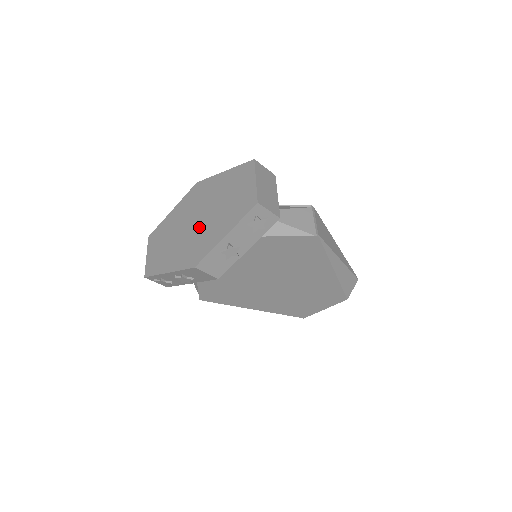
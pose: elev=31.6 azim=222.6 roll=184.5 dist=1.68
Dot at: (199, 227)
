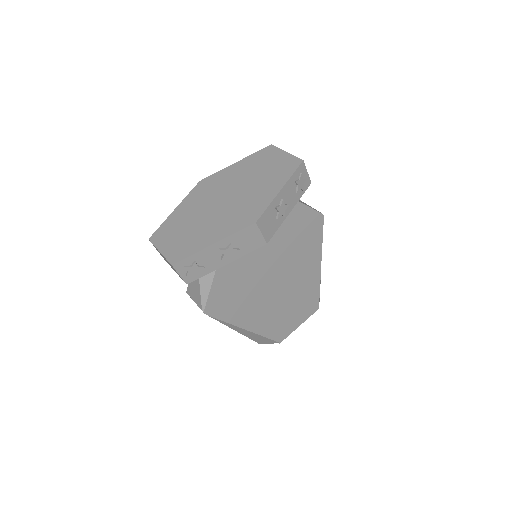
Dot at: (235, 200)
